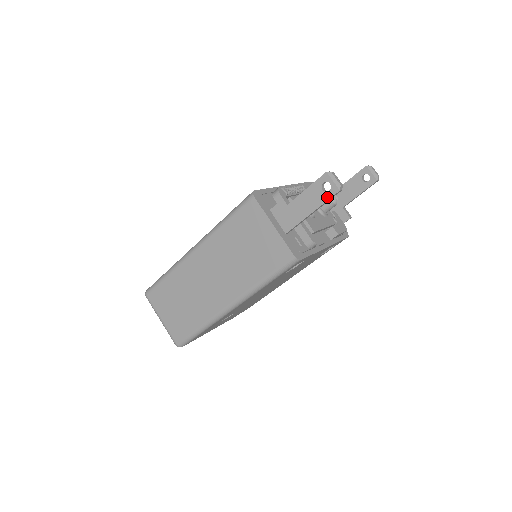
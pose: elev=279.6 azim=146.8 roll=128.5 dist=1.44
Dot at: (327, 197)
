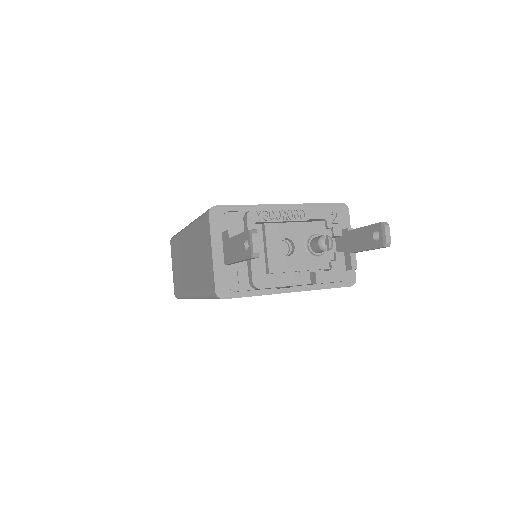
Dot at: (245, 256)
